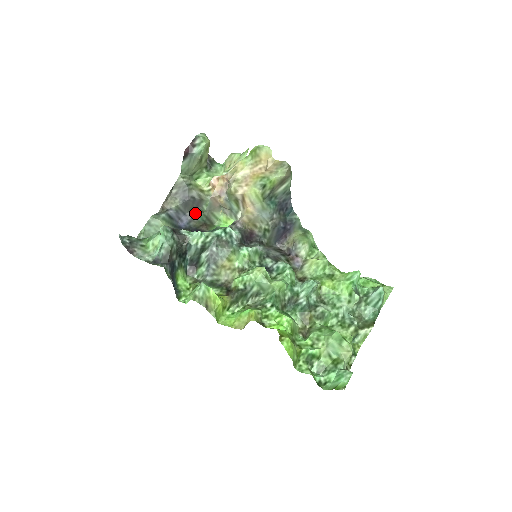
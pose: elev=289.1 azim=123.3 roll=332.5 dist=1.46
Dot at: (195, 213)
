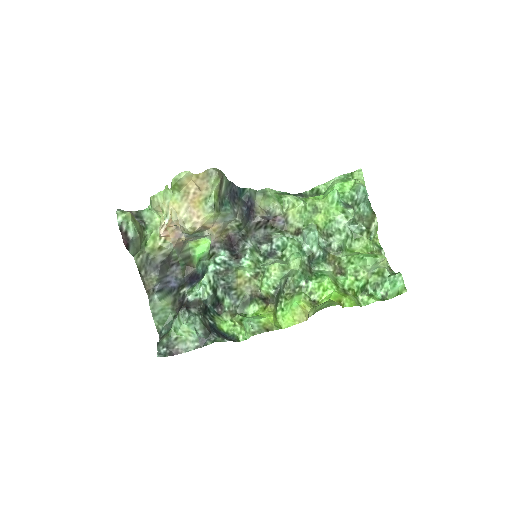
Dot at: (172, 267)
